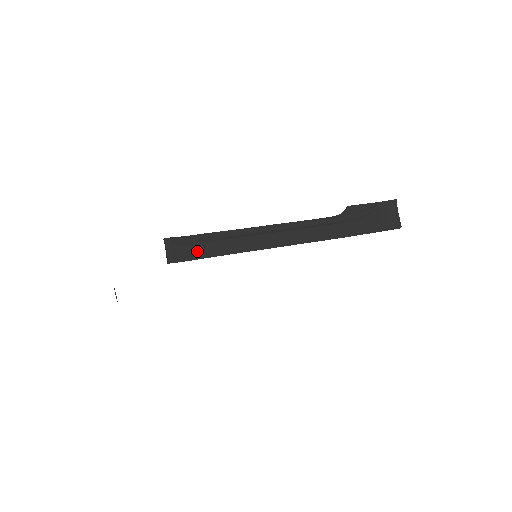
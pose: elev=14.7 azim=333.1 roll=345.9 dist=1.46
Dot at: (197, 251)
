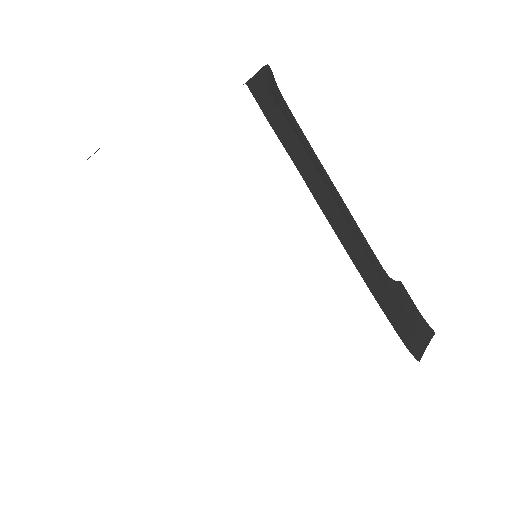
Dot at: (276, 116)
